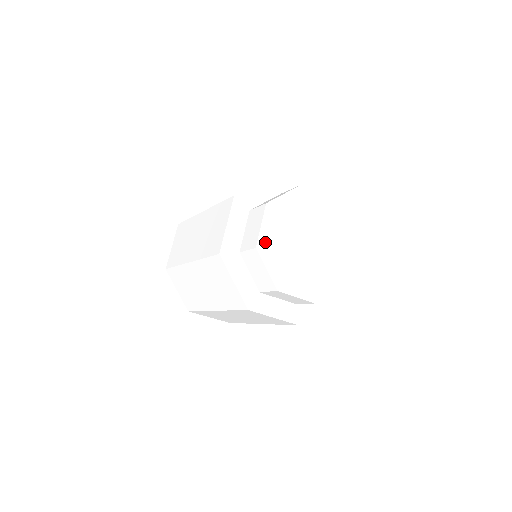
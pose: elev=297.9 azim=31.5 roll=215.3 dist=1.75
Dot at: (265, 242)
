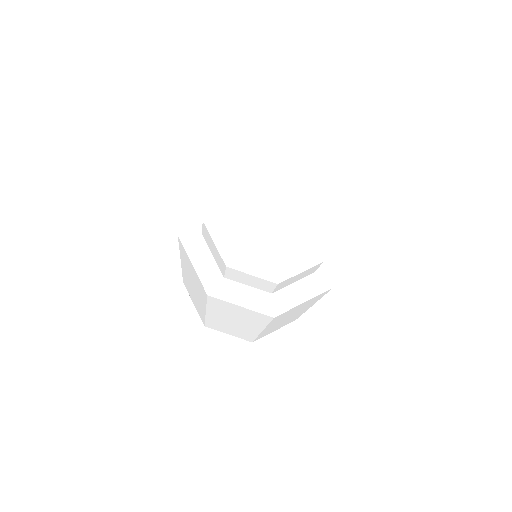
Dot at: (233, 181)
